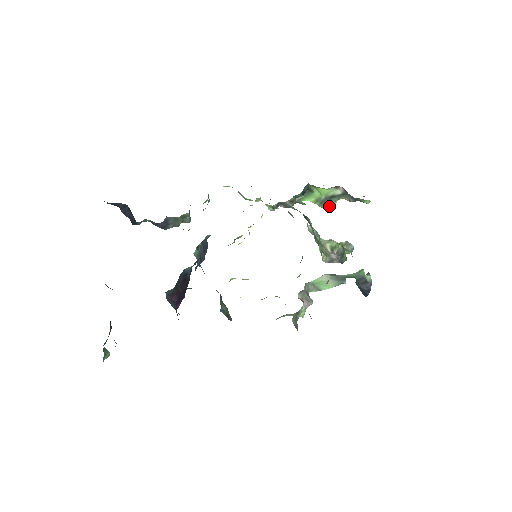
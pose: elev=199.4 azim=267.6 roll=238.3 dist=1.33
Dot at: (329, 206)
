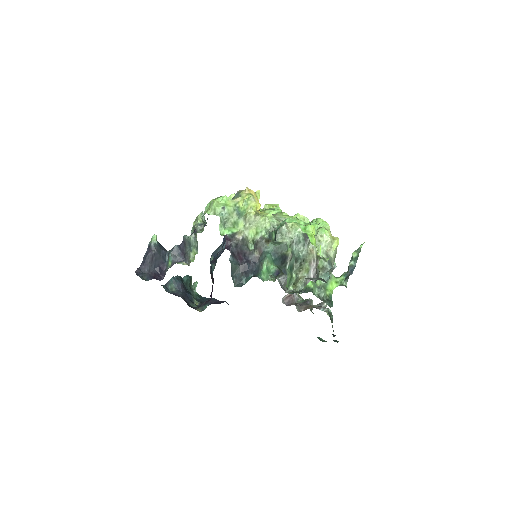
Dot at: occluded
